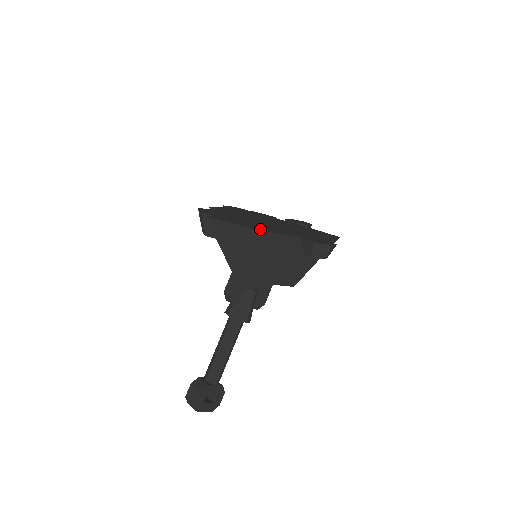
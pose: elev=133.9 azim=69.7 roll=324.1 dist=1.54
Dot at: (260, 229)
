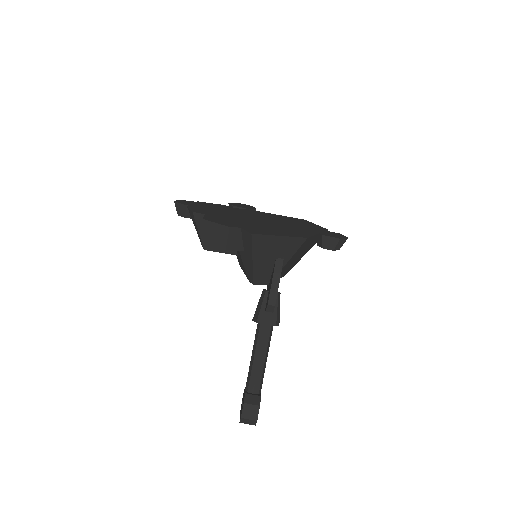
Dot at: (300, 236)
